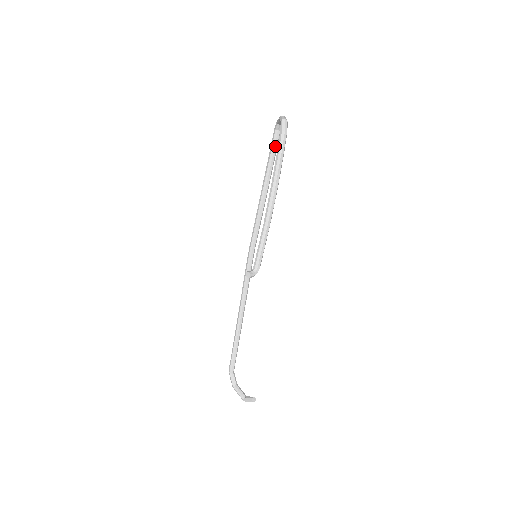
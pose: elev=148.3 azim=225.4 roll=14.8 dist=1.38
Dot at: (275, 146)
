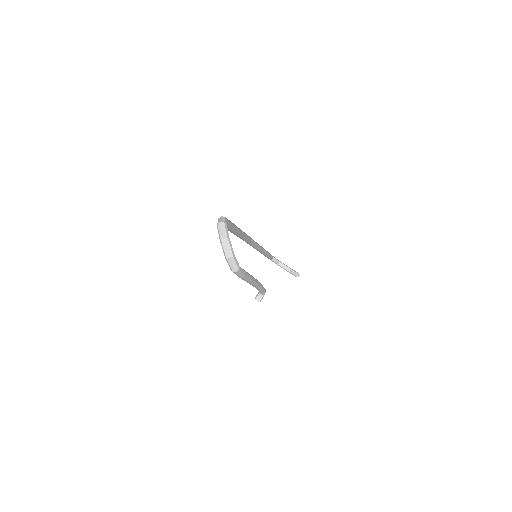
Dot at: (228, 228)
